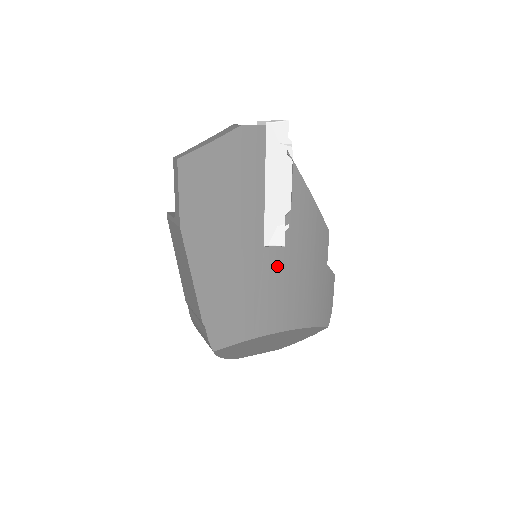
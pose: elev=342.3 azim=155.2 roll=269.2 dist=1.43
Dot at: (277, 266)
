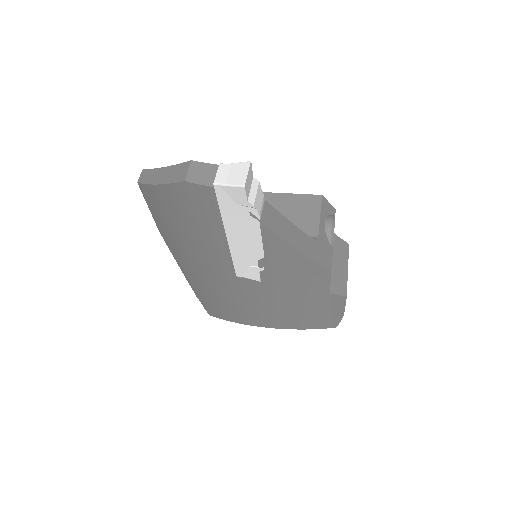
Dot at: (255, 291)
